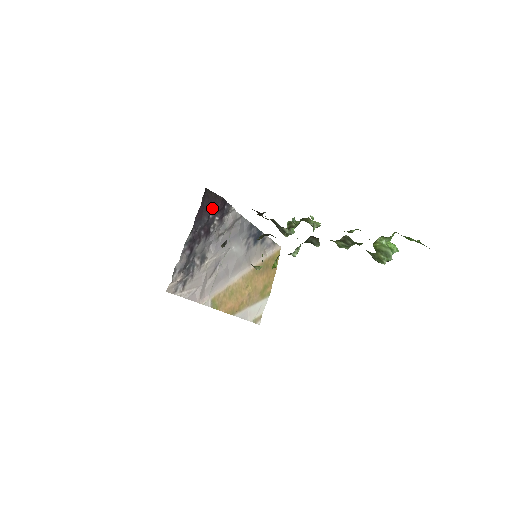
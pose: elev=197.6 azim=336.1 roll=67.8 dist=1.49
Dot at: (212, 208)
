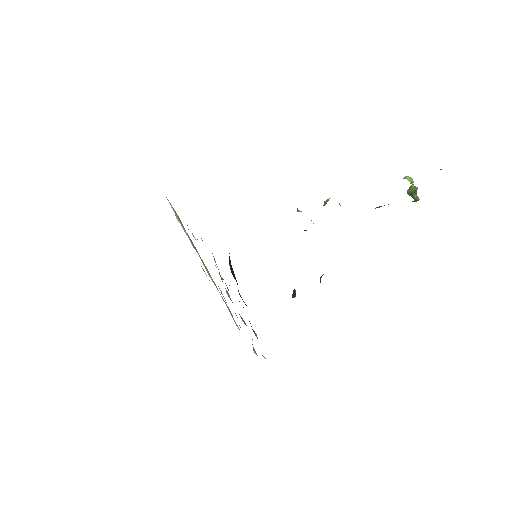
Dot at: (234, 274)
